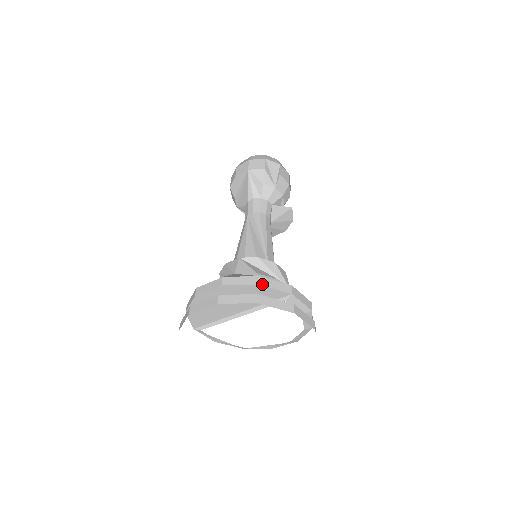
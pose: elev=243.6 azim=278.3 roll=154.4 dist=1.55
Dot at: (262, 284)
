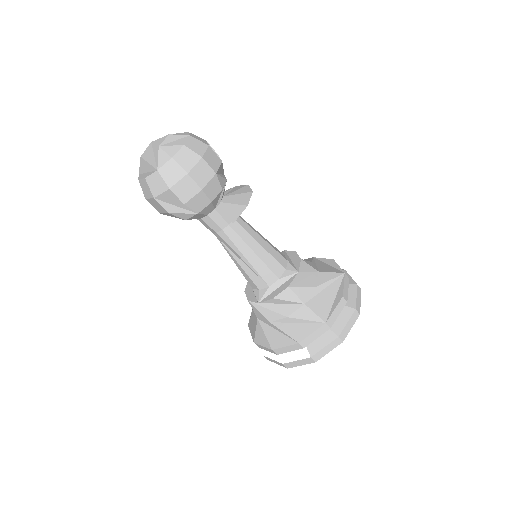
Dot at: occluded
